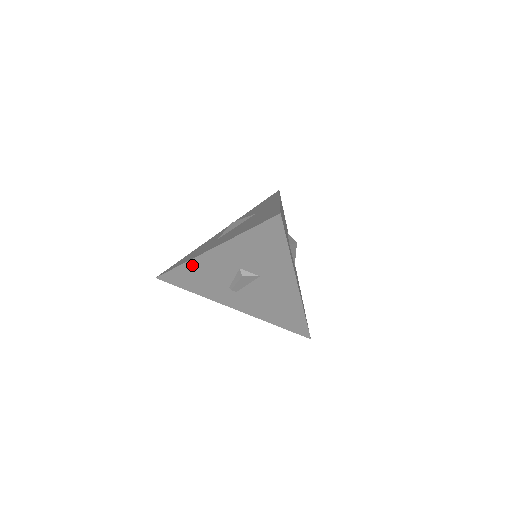
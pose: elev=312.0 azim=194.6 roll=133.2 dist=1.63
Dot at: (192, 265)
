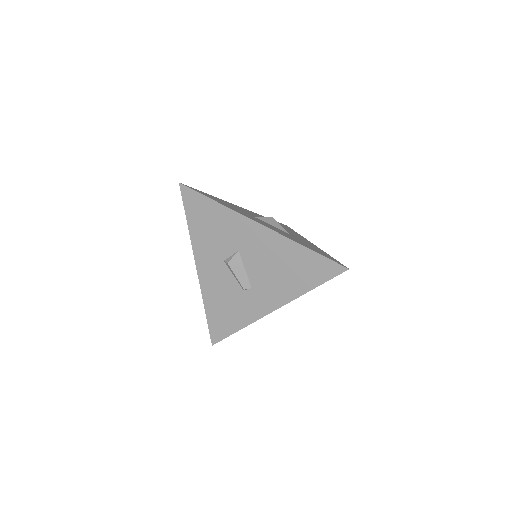
Dot at: (208, 299)
